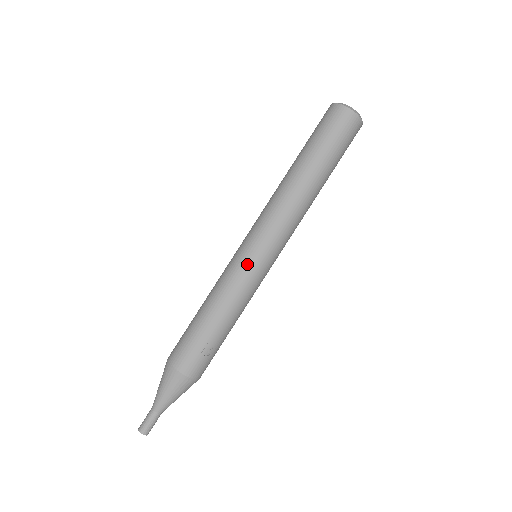
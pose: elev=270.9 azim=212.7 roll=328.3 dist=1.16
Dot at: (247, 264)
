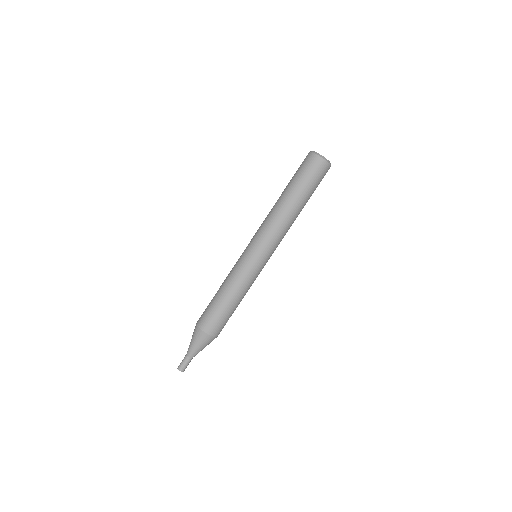
Dot at: (260, 269)
